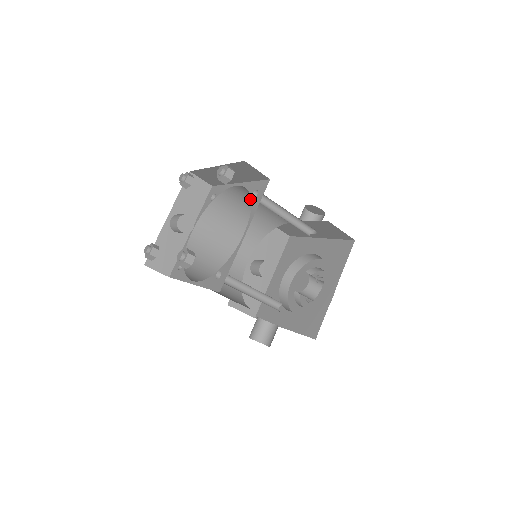
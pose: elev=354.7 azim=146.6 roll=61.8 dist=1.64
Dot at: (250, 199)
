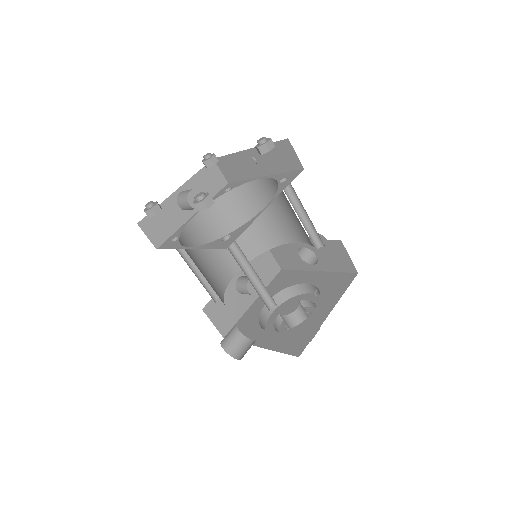
Dot at: (266, 201)
